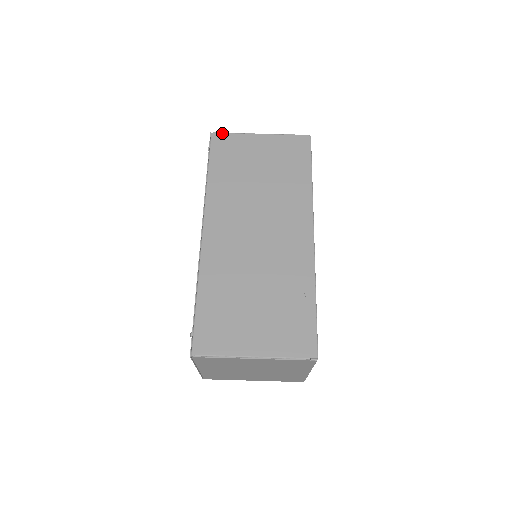
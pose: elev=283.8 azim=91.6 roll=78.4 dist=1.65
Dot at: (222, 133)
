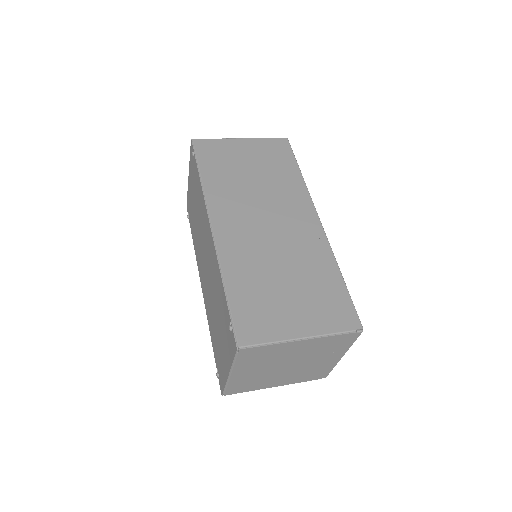
Dot at: (203, 139)
